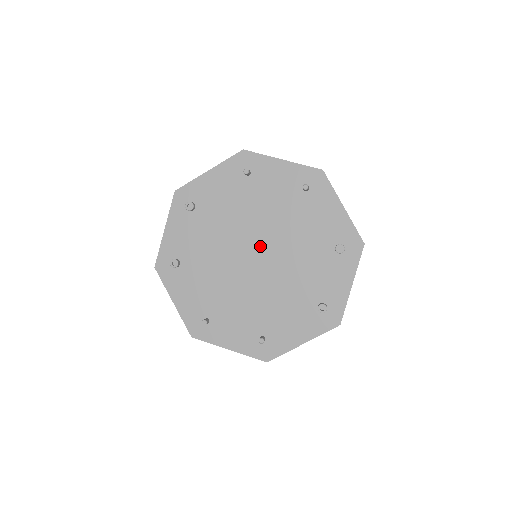
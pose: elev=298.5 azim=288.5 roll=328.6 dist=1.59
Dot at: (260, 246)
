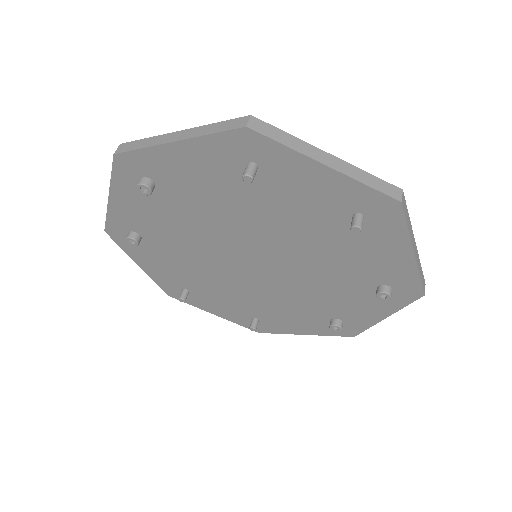
Dot at: (263, 255)
